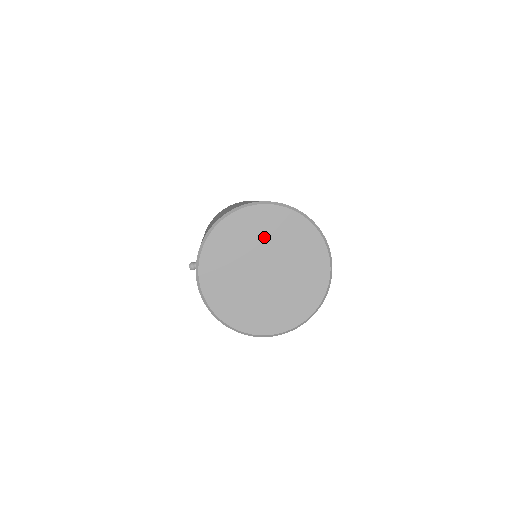
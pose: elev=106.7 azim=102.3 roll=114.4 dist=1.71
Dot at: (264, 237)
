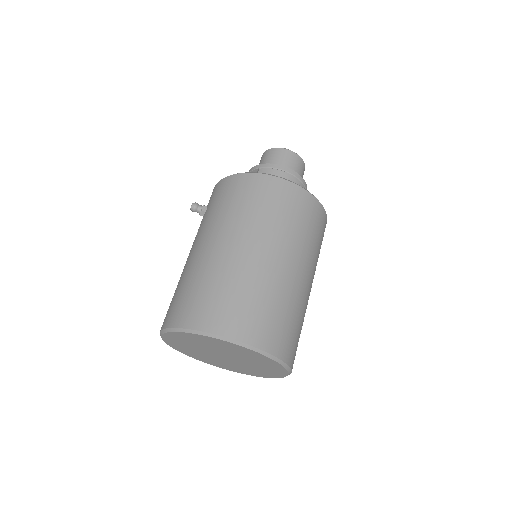
Dot at: (239, 354)
